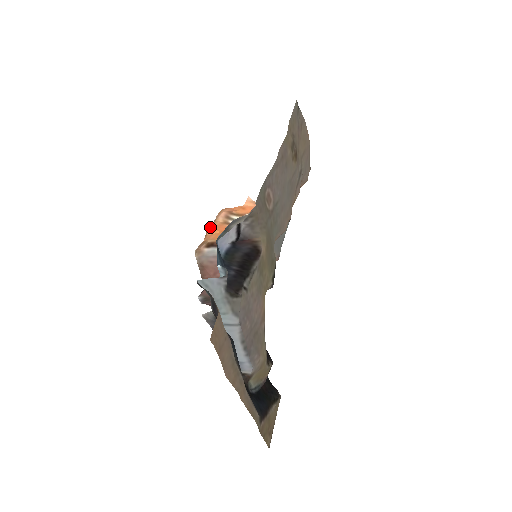
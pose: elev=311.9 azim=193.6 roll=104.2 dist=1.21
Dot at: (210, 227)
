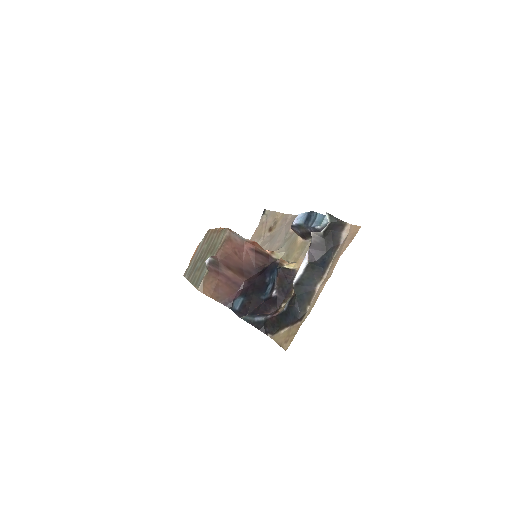
Dot at: occluded
